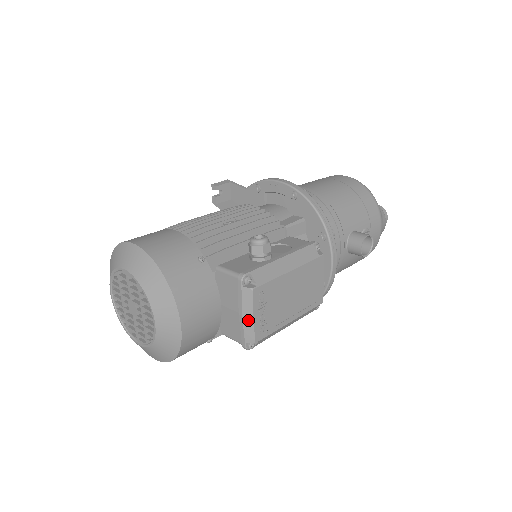
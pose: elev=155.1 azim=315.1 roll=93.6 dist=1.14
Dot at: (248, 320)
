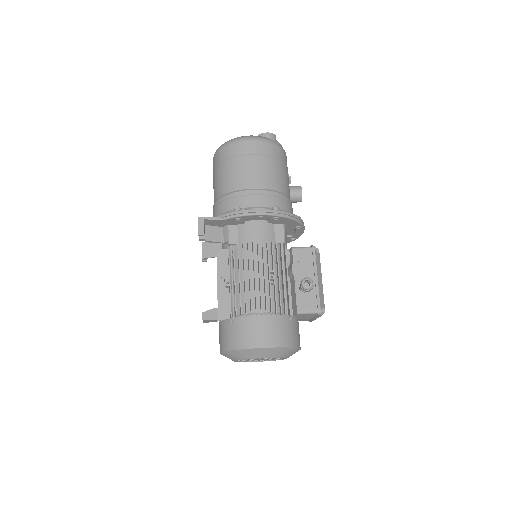
Dot at: occluded
